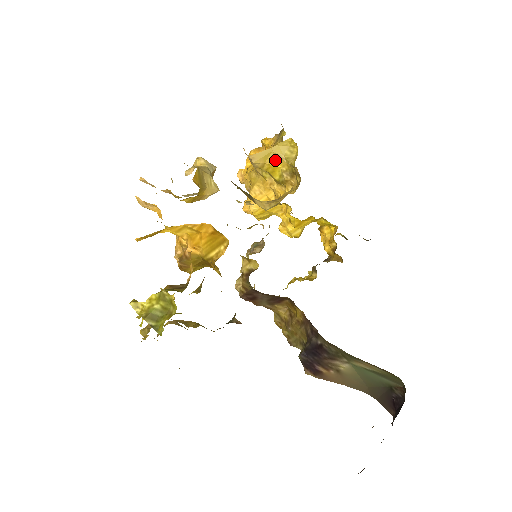
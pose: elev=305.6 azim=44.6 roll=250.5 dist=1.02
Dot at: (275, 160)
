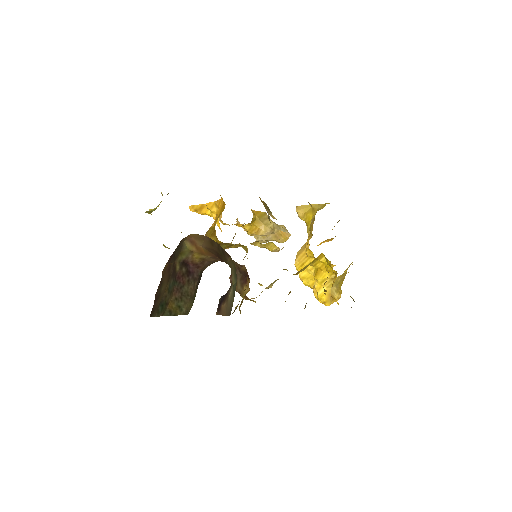
Dot at: (311, 212)
